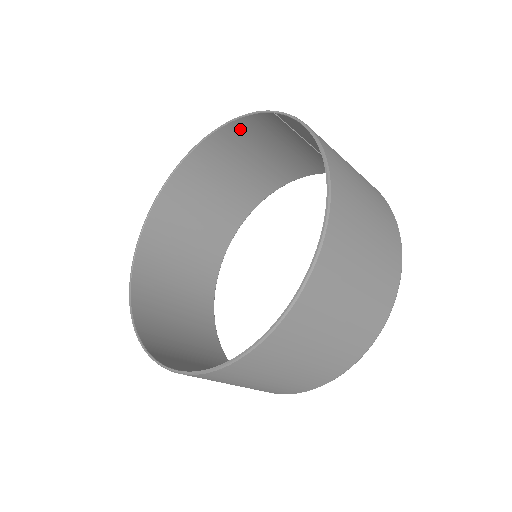
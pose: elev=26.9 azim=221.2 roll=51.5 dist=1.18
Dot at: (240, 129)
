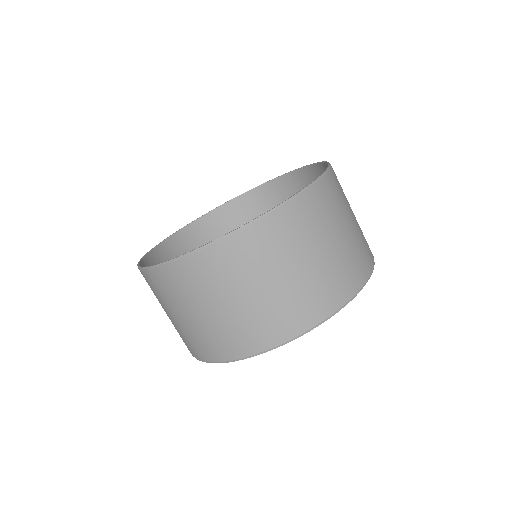
Dot at: (254, 199)
